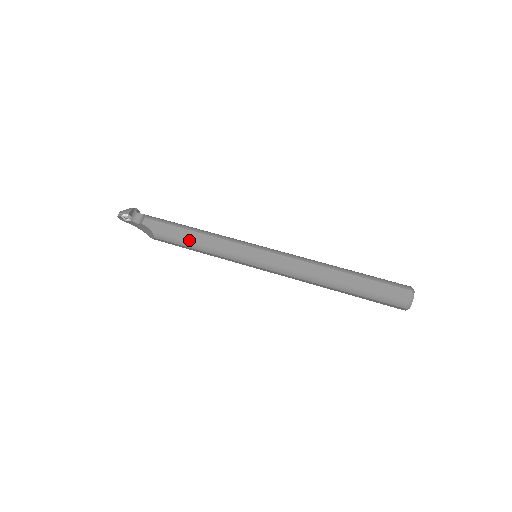
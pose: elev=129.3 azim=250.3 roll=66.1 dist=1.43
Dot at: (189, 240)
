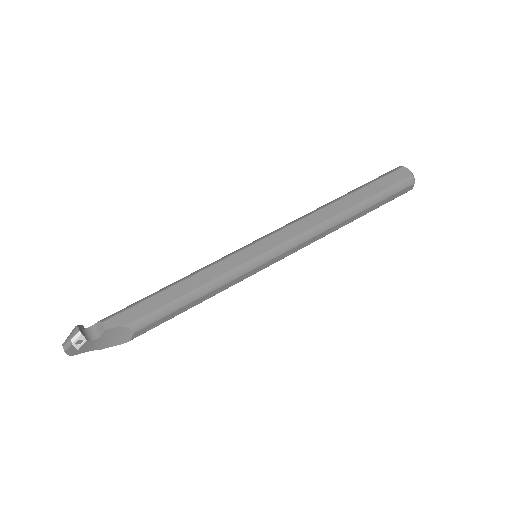
Dot at: (178, 297)
